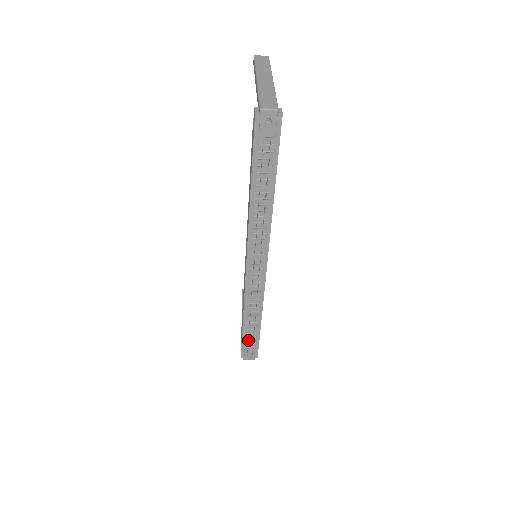
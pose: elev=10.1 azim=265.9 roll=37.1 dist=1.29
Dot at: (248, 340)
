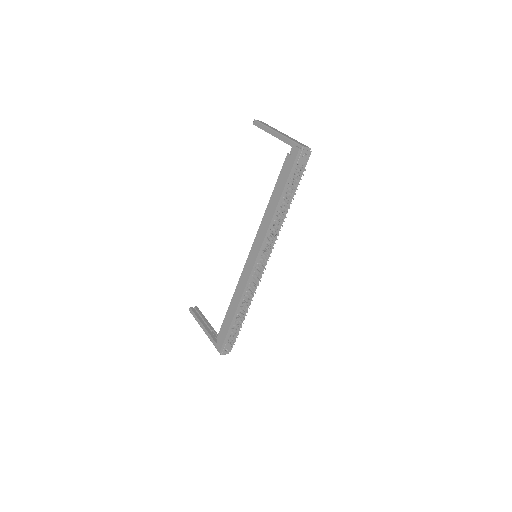
Dot at: occluded
